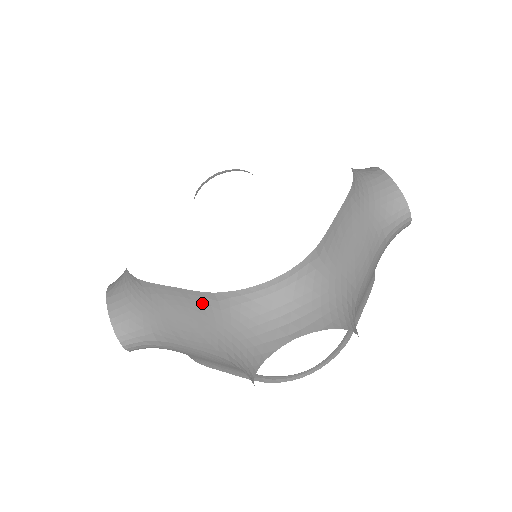
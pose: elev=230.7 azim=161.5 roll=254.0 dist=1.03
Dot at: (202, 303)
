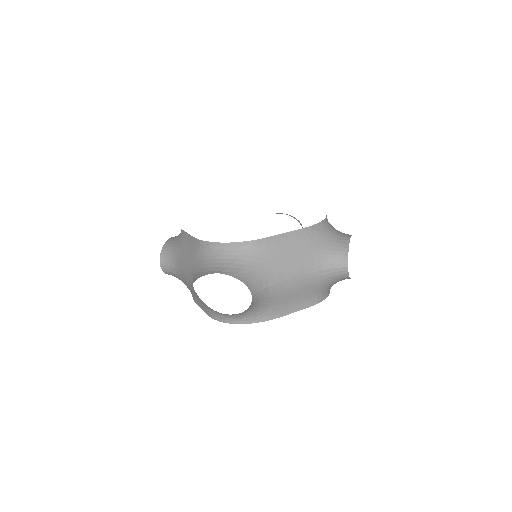
Dot at: (195, 246)
